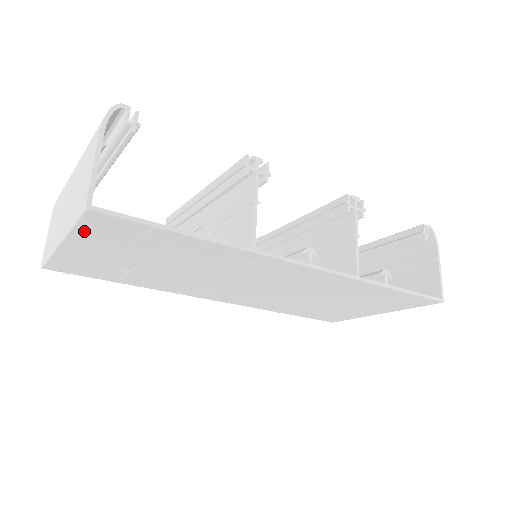
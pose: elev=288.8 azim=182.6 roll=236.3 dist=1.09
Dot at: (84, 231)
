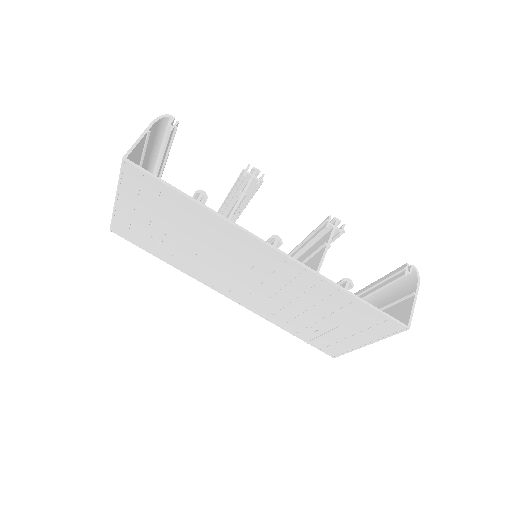
Dot at: (126, 184)
